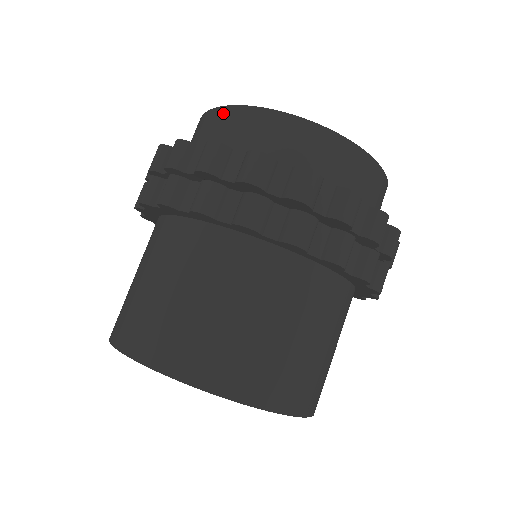
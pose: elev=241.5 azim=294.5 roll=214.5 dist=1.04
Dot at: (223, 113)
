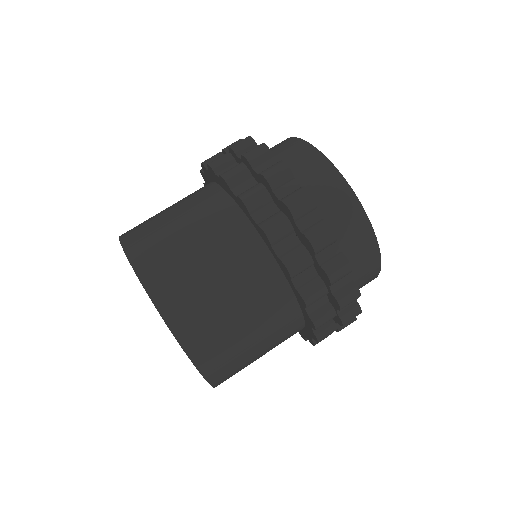
Dot at: (359, 214)
